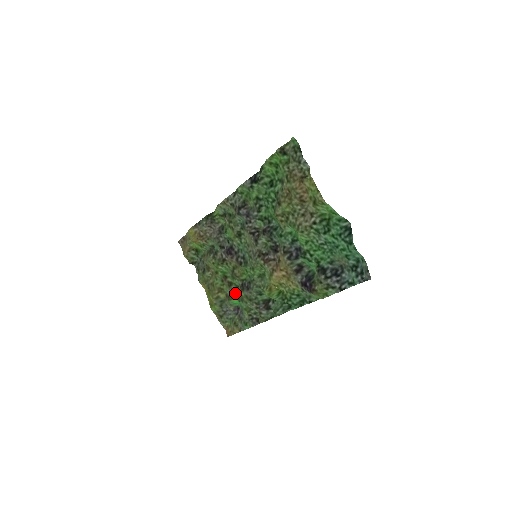
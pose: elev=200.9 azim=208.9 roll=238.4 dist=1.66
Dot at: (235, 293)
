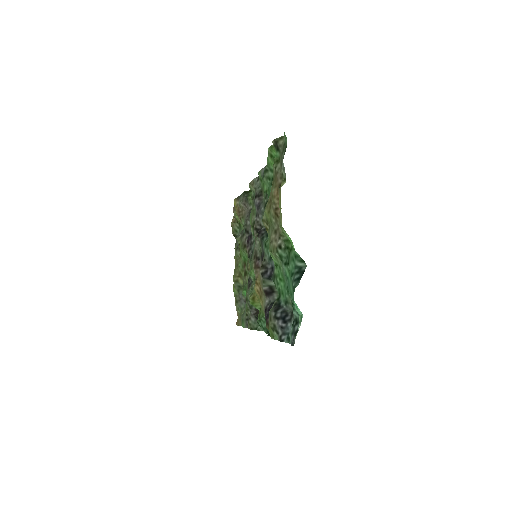
Dot at: (246, 285)
